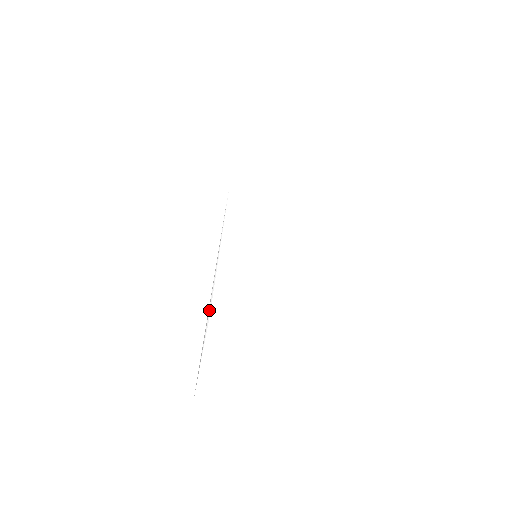
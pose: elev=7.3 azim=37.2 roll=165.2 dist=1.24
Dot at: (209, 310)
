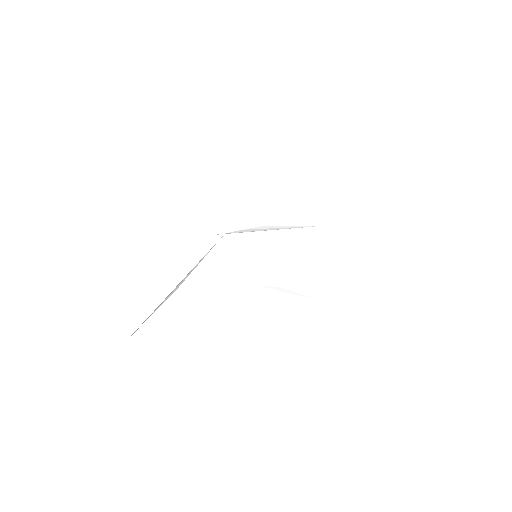
Dot at: (178, 286)
